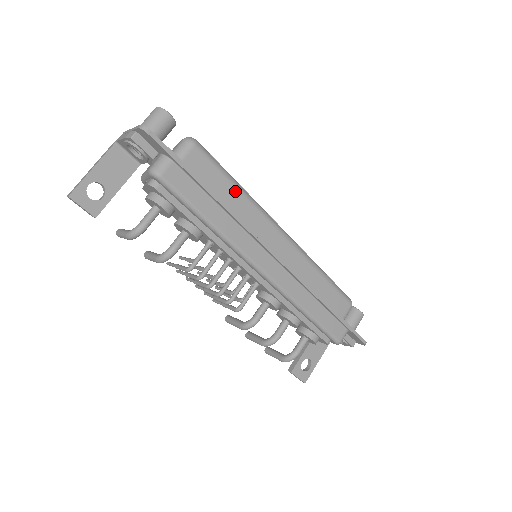
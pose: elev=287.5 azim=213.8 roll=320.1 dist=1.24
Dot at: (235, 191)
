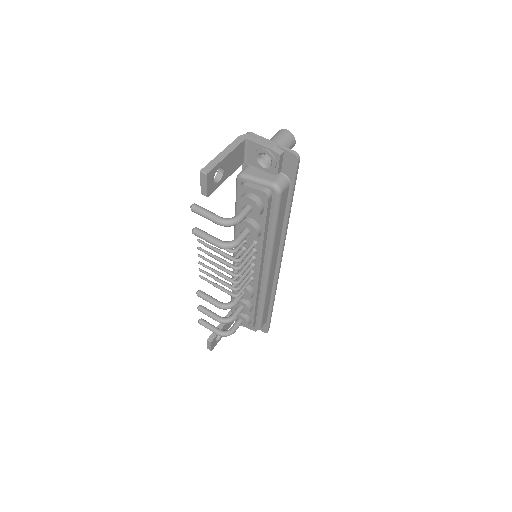
Dot at: occluded
